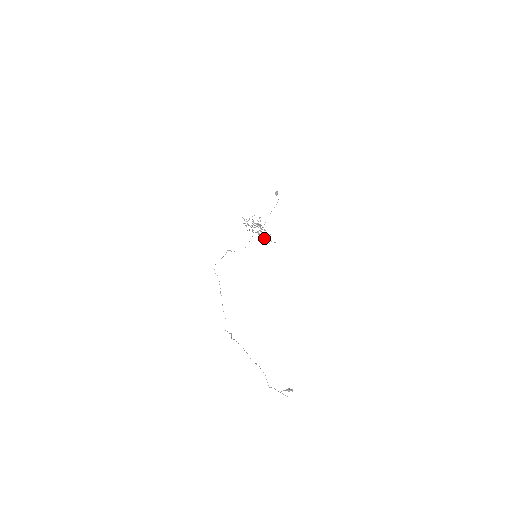
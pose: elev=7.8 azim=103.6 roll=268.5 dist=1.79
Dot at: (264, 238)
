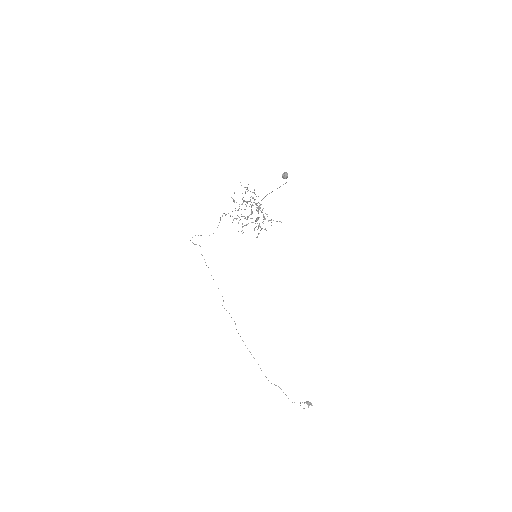
Dot at: occluded
